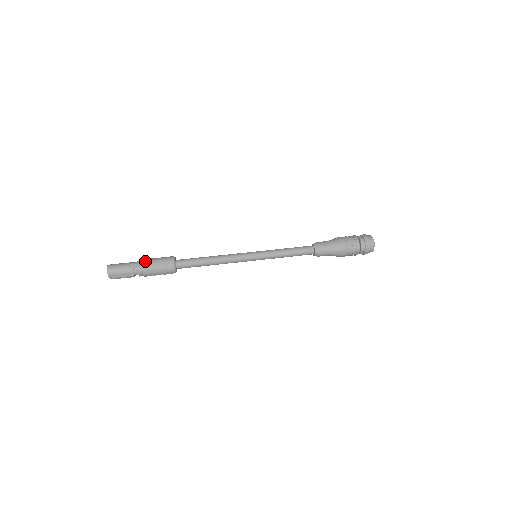
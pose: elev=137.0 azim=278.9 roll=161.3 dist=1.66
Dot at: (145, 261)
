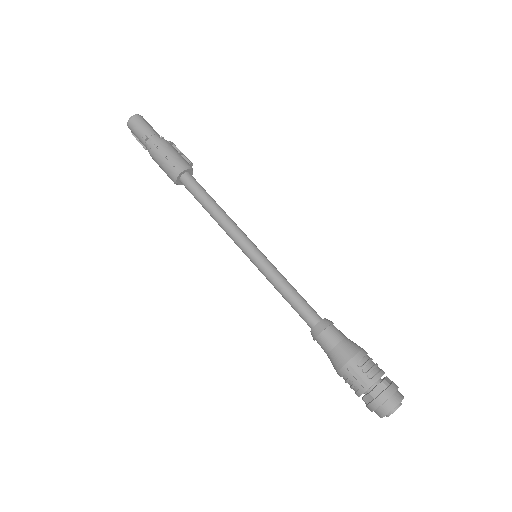
Dot at: (157, 145)
